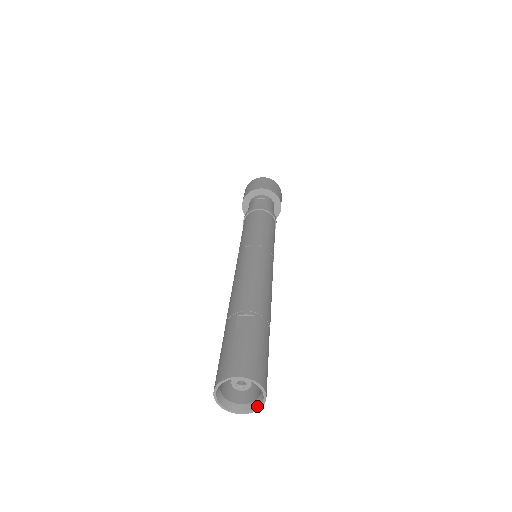
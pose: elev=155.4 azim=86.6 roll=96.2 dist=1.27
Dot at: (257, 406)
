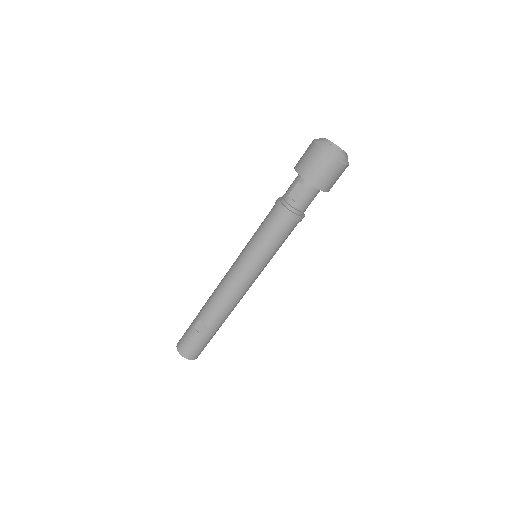
Dot at: occluded
